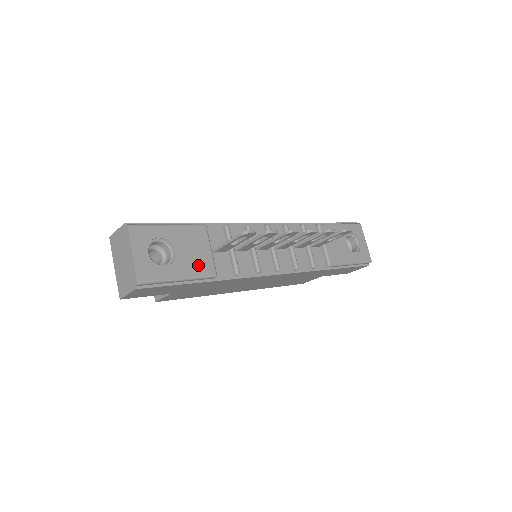
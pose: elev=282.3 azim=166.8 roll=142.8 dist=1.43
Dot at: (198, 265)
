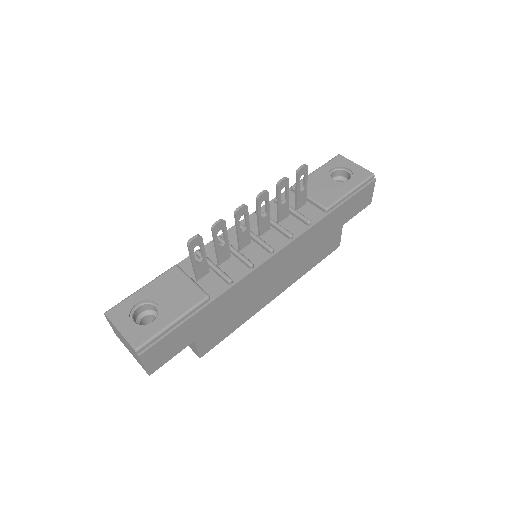
Dot at: (185, 300)
